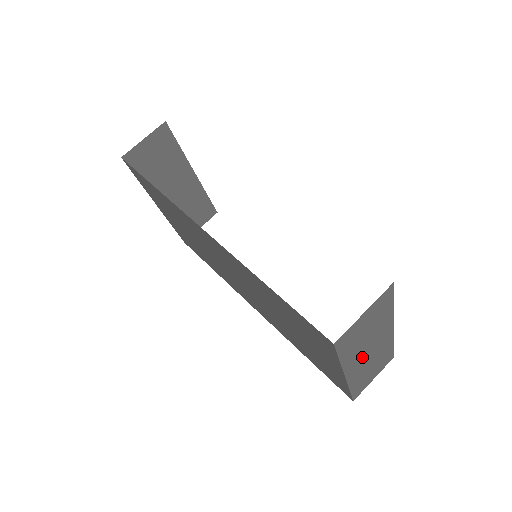
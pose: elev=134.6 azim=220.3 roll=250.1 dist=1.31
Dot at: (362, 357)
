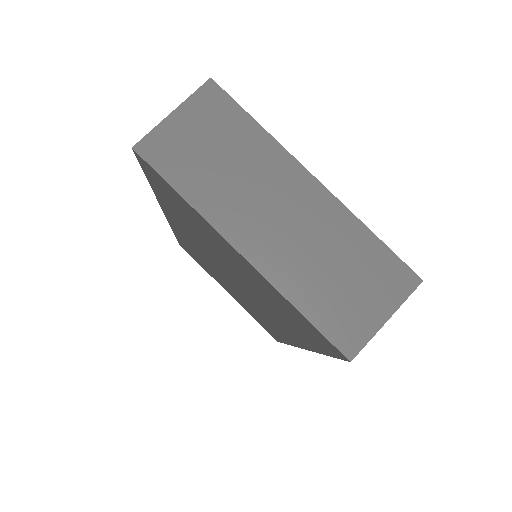
Dot at: (260, 219)
